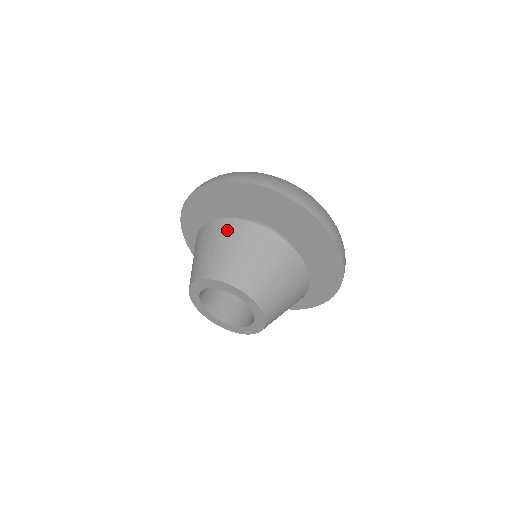
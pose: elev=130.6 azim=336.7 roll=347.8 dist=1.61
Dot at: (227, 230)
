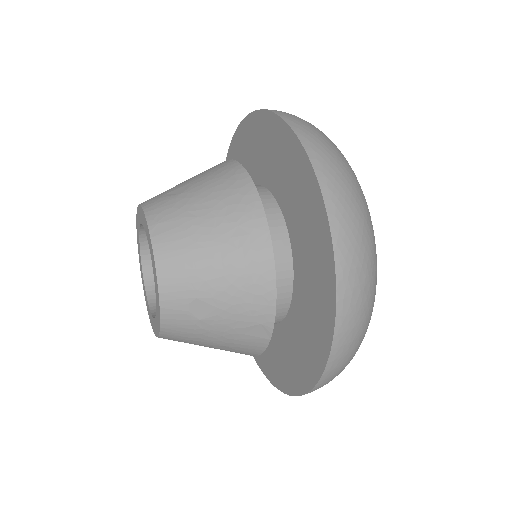
Dot at: occluded
